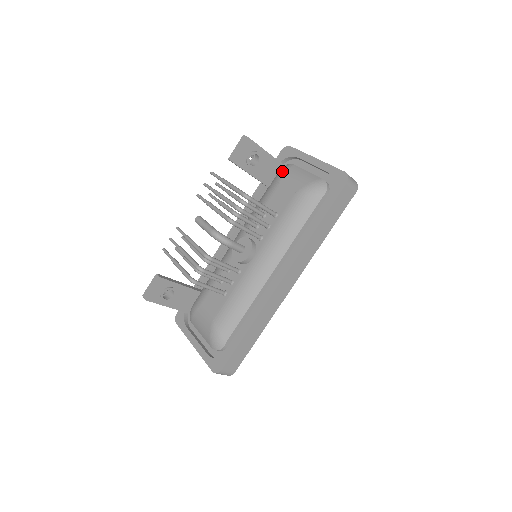
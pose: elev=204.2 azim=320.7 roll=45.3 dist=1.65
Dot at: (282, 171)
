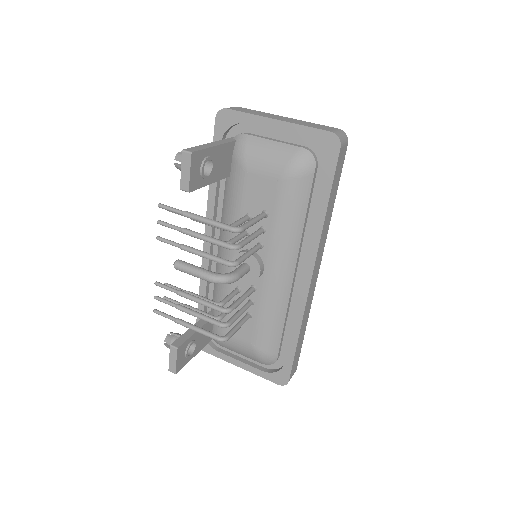
Dot at: (239, 152)
